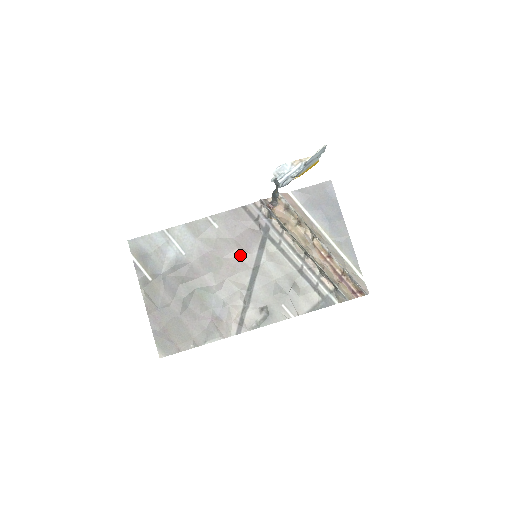
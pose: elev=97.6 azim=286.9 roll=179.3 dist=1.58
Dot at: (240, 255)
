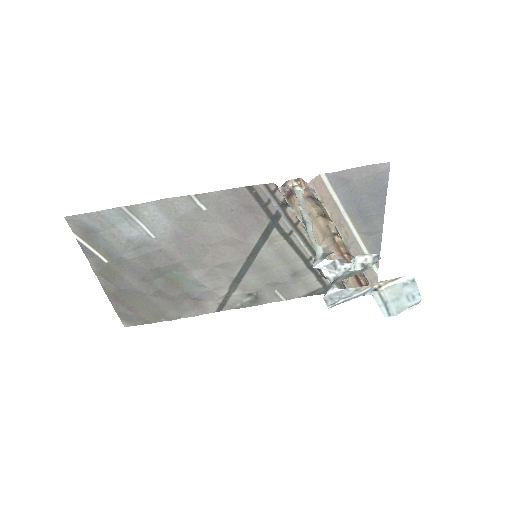
Dot at: (233, 244)
